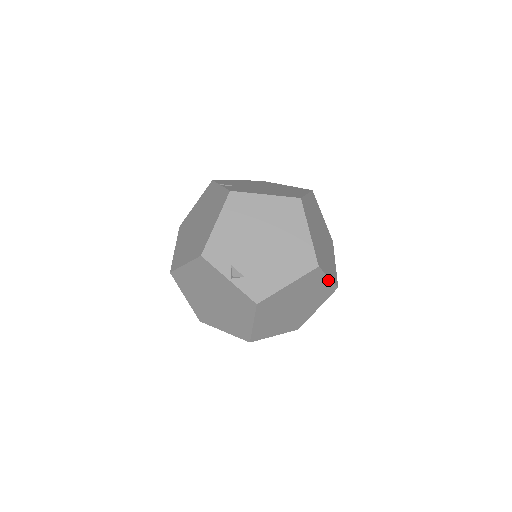
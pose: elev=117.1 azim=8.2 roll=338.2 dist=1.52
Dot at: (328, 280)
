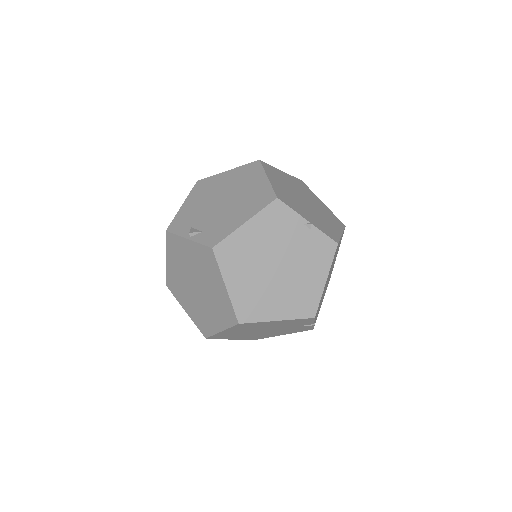
Dot at: (309, 225)
